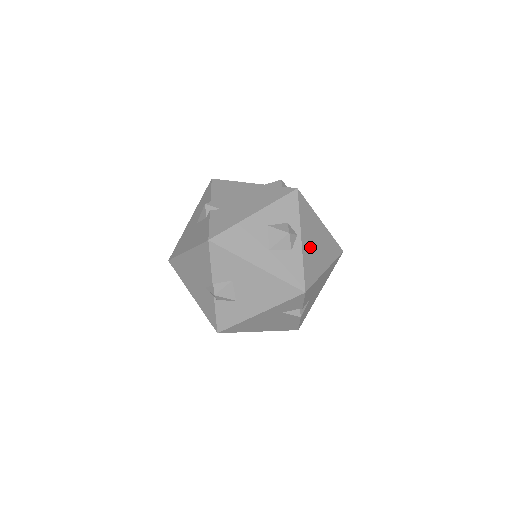
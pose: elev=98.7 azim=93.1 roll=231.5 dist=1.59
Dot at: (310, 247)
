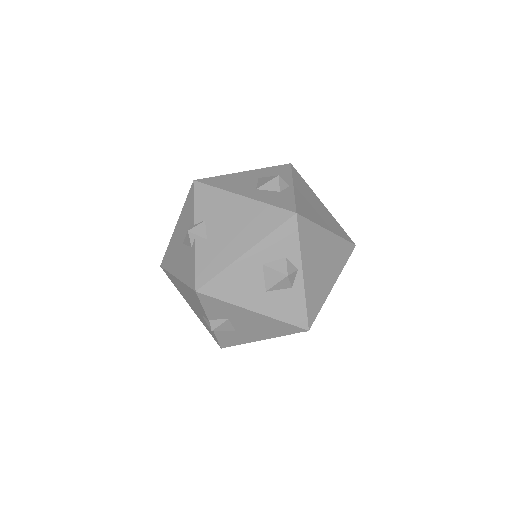
Dot at: (314, 274)
